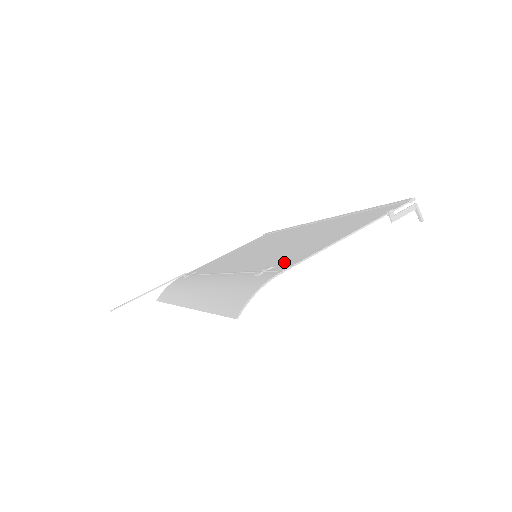
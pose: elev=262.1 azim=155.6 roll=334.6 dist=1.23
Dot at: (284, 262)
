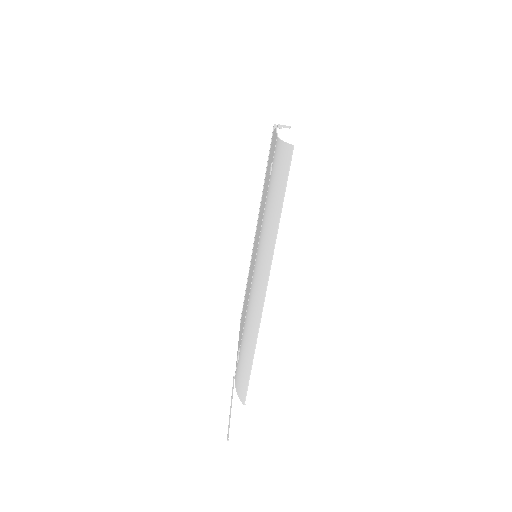
Dot at: (272, 160)
